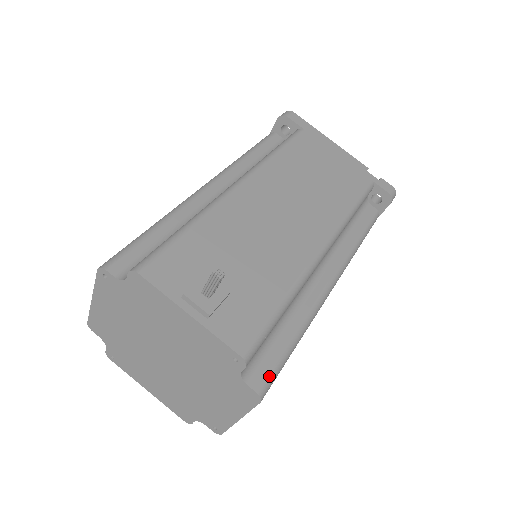
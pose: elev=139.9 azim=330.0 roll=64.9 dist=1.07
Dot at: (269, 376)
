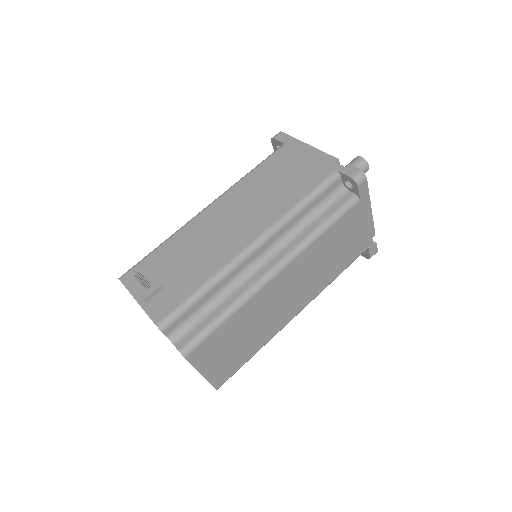
Dot at: (191, 340)
